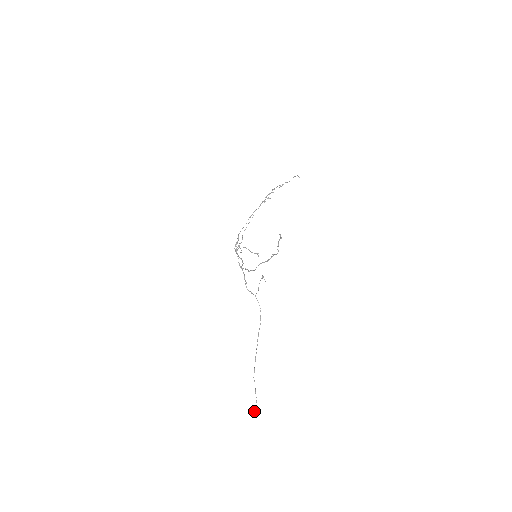
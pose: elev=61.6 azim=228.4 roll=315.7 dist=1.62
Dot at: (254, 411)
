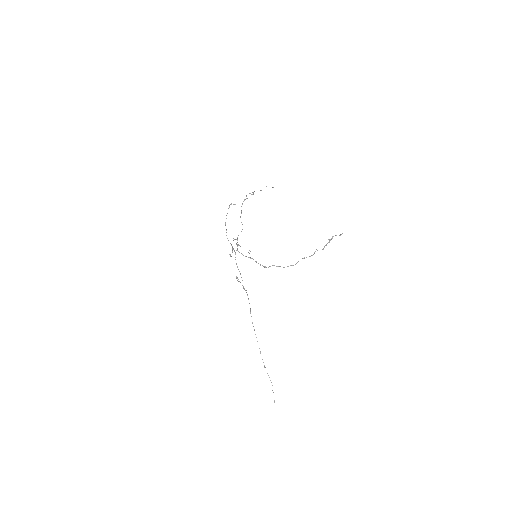
Dot at: occluded
